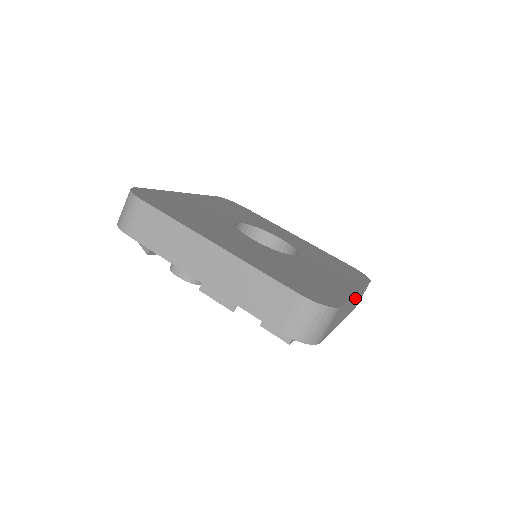
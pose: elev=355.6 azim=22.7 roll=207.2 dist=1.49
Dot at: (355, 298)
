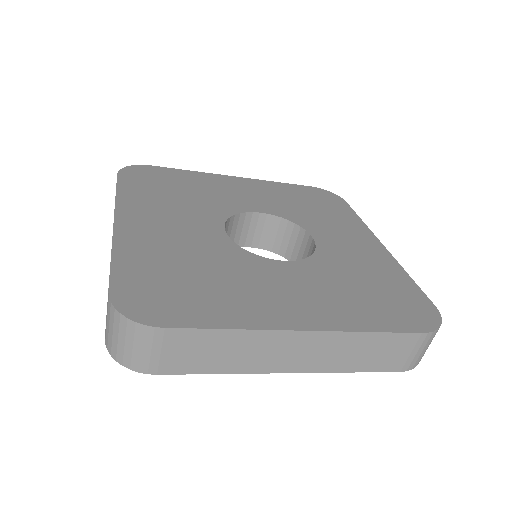
Dot at: (318, 342)
